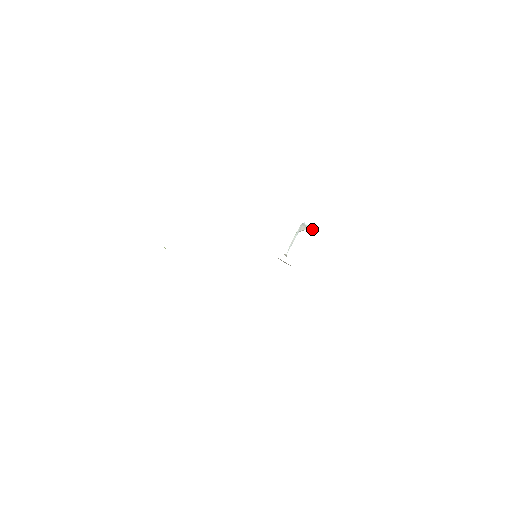
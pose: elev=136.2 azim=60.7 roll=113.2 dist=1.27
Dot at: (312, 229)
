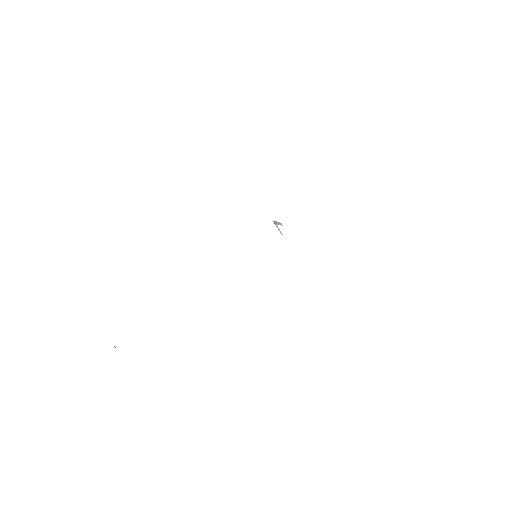
Dot at: (281, 224)
